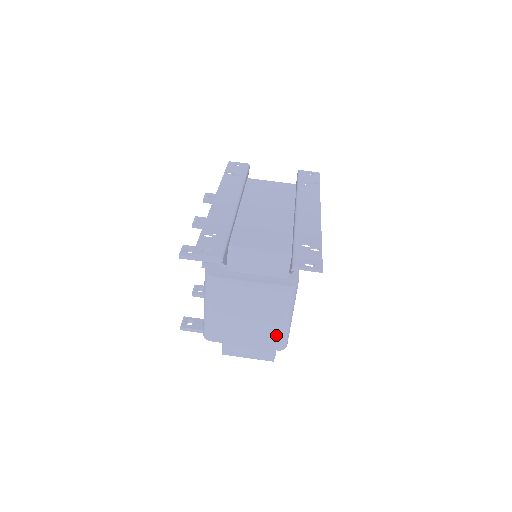
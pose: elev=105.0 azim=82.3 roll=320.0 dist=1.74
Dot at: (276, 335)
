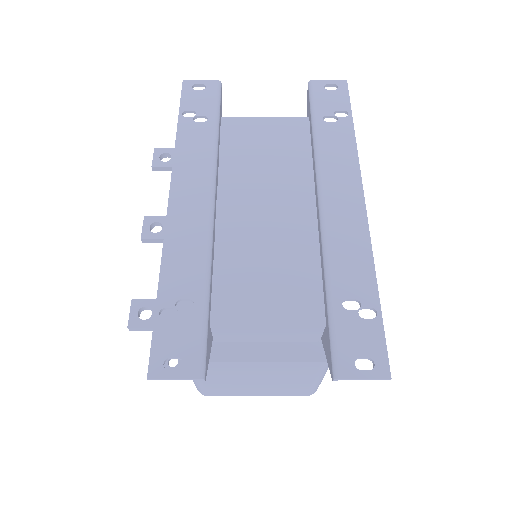
Dot at: (304, 389)
